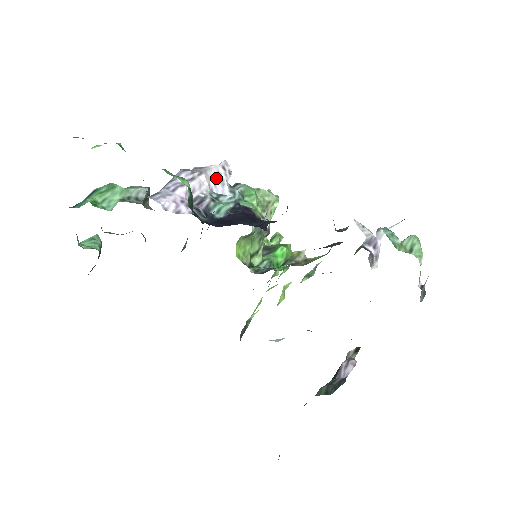
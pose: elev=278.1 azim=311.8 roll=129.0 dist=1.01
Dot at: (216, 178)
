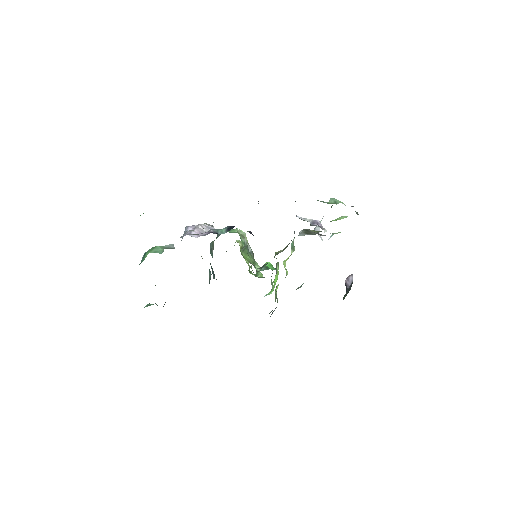
Dot at: (207, 228)
